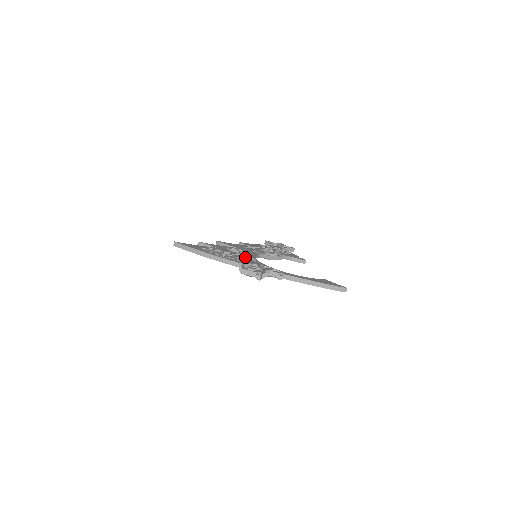
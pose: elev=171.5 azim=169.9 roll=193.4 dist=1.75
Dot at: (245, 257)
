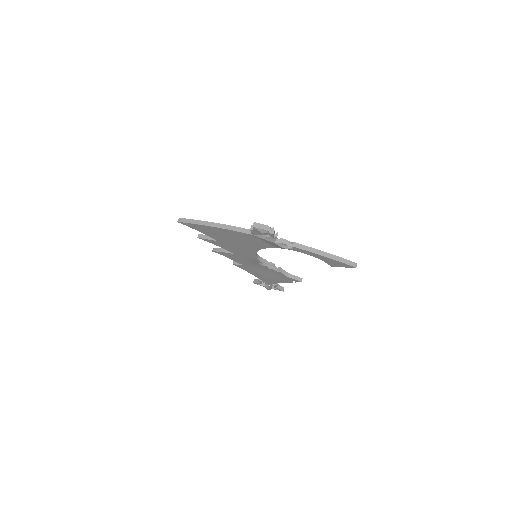
Dot at: occluded
